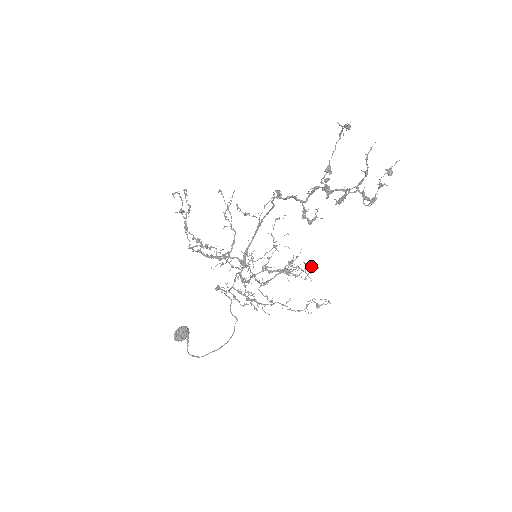
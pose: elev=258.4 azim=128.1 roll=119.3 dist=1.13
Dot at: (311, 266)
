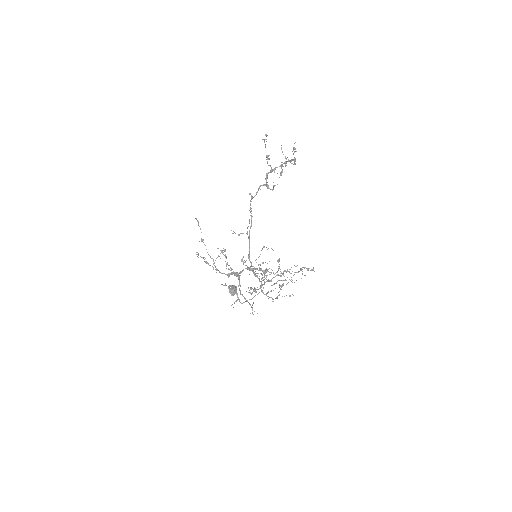
Dot at: occluded
